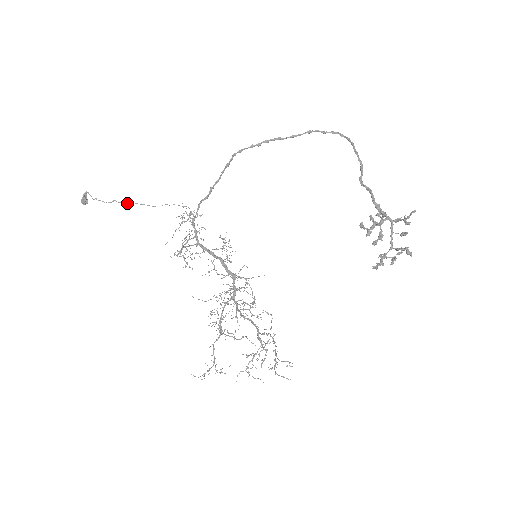
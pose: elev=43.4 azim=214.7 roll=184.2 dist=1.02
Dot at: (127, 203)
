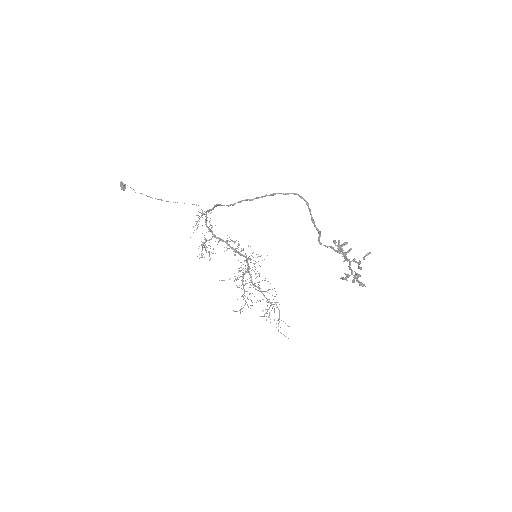
Dot at: occluded
